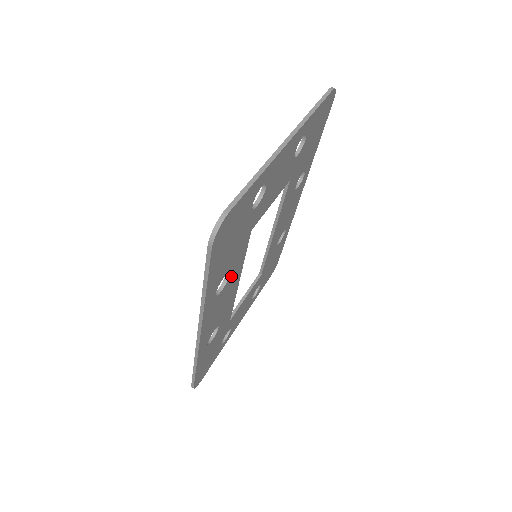
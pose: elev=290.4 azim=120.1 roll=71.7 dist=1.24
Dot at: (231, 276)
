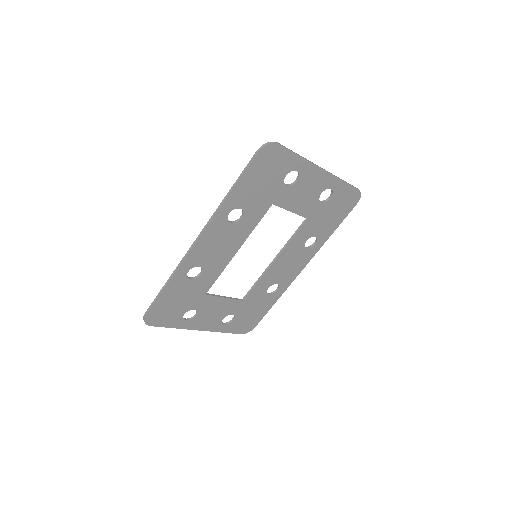
Dot at: (242, 224)
